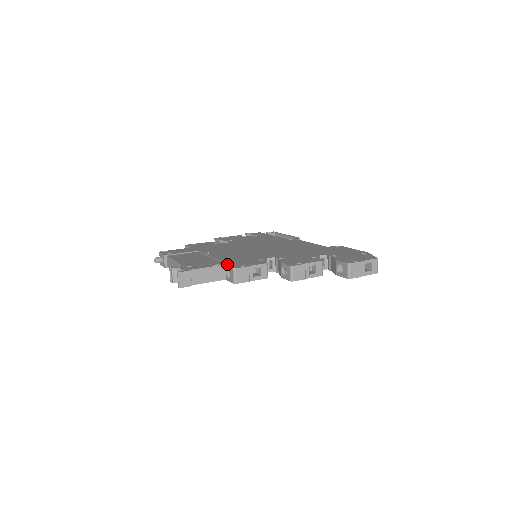
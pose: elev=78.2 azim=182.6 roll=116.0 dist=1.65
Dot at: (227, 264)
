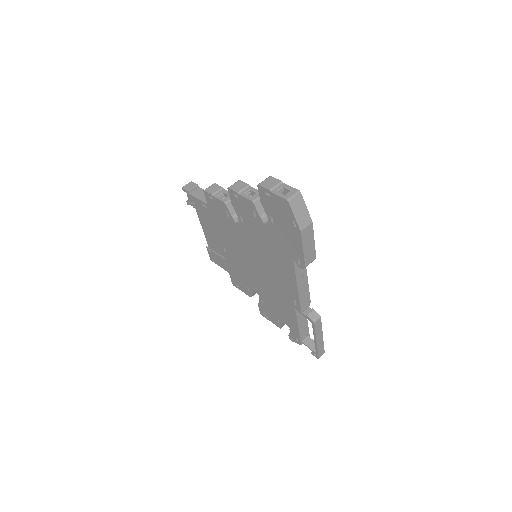
Dot at: occluded
